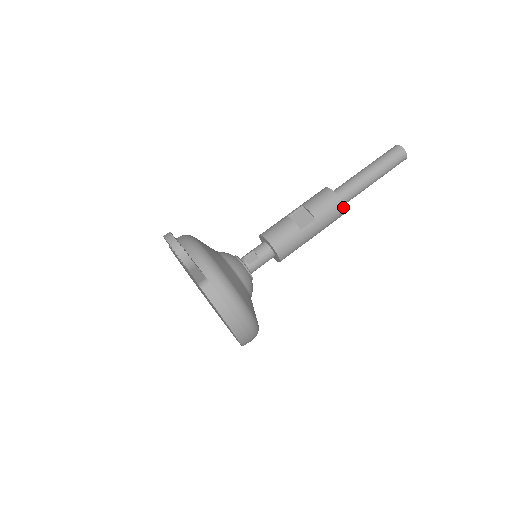
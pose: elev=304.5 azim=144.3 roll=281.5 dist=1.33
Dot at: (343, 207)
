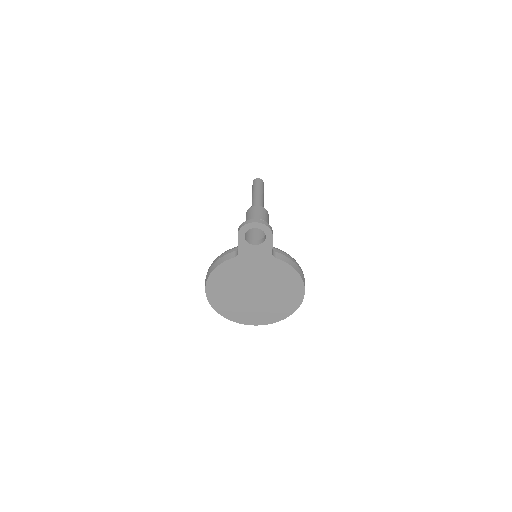
Dot at: (267, 212)
